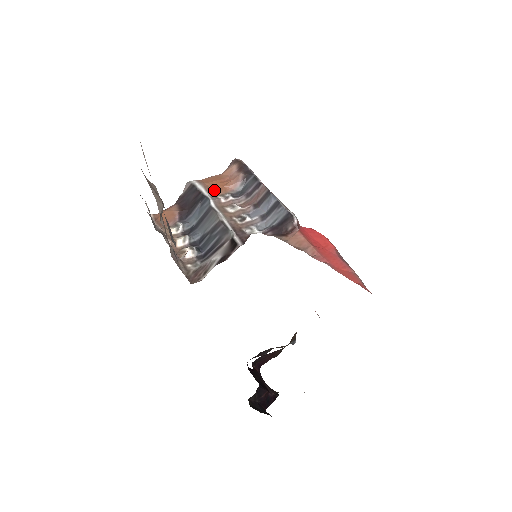
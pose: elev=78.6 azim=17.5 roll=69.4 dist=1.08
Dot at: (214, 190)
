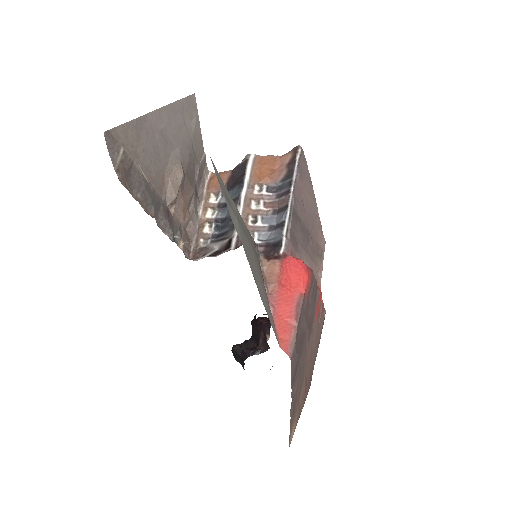
Dot at: (258, 176)
